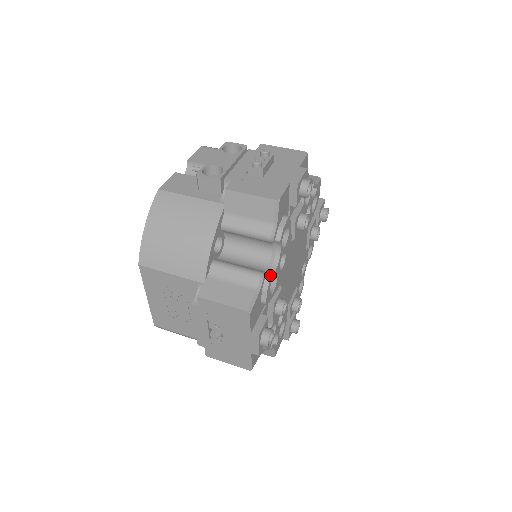
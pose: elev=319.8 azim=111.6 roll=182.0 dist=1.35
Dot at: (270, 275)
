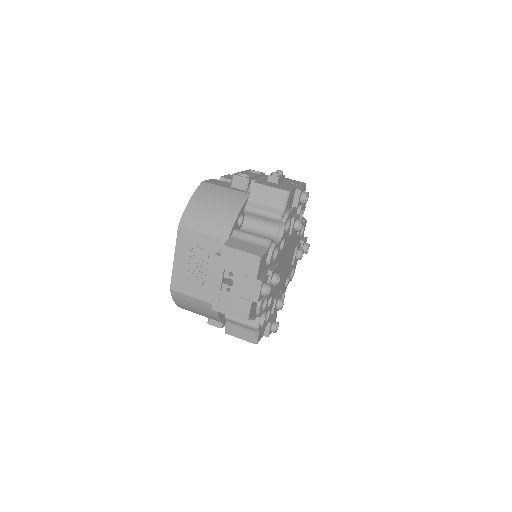
Dot at: (275, 243)
